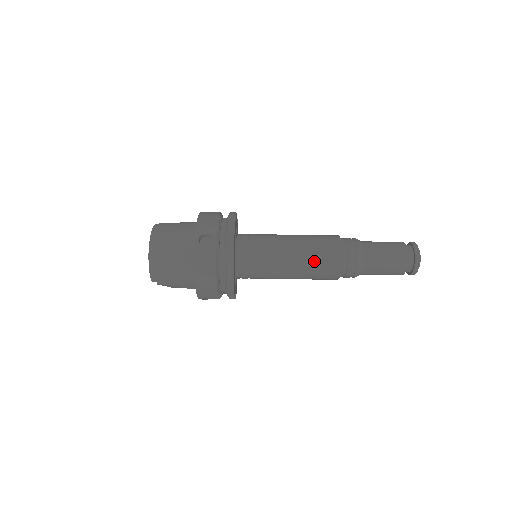
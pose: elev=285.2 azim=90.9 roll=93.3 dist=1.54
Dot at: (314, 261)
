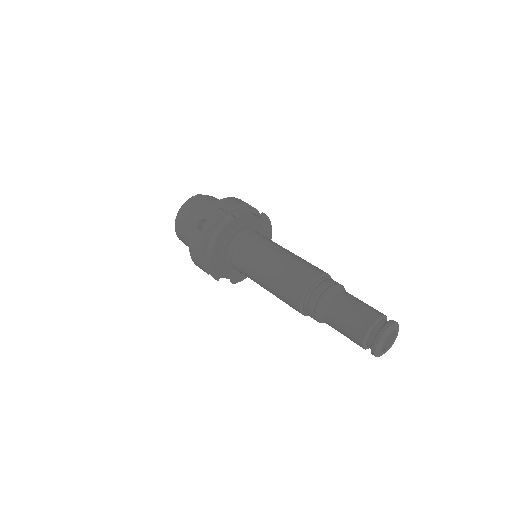
Dot at: (280, 286)
